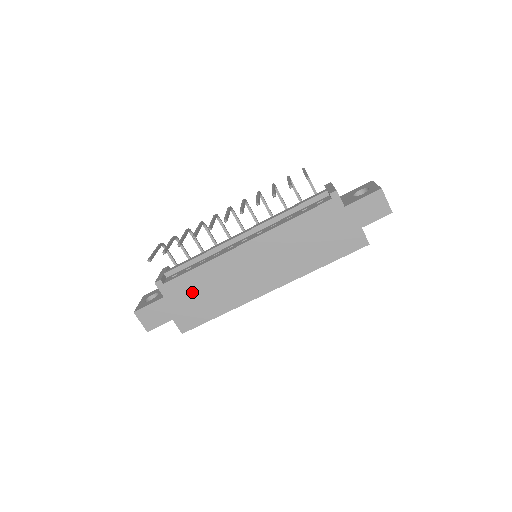
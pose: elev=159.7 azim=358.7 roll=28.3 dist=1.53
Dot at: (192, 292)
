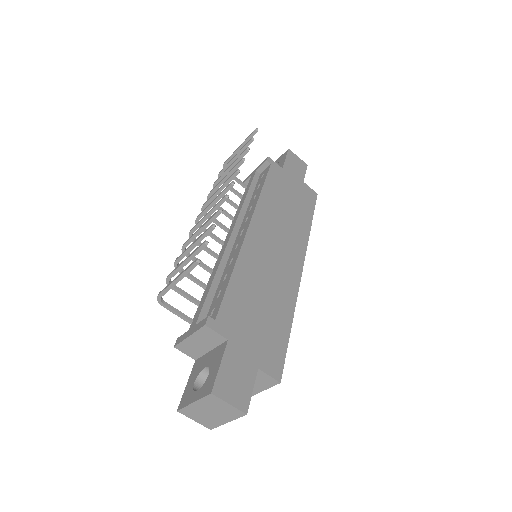
Dot at: (249, 312)
